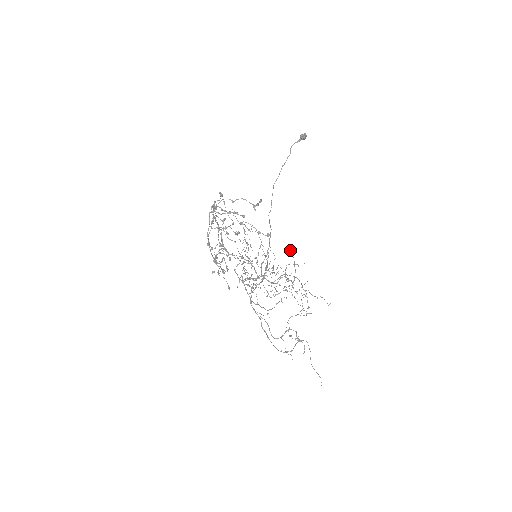
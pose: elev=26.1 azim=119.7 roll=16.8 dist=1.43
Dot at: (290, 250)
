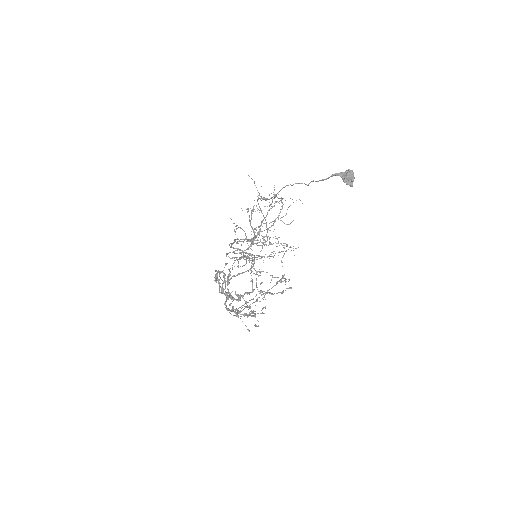
Dot at: occluded
